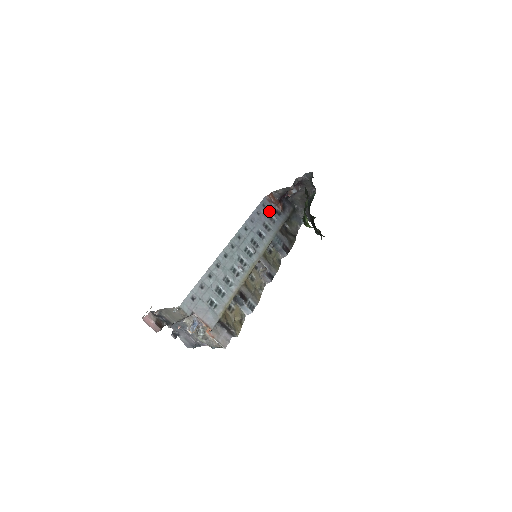
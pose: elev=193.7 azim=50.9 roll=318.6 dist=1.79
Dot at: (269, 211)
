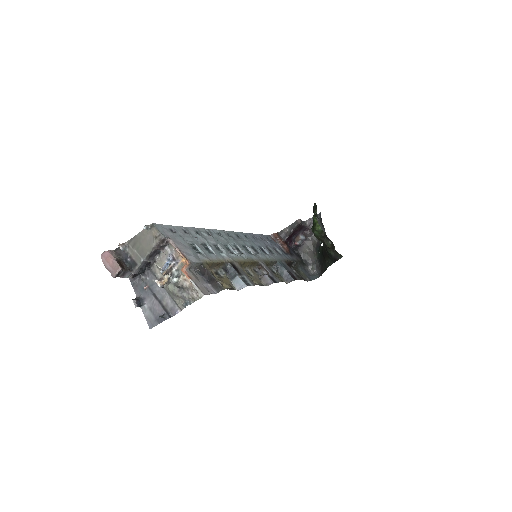
Dot at: (274, 245)
